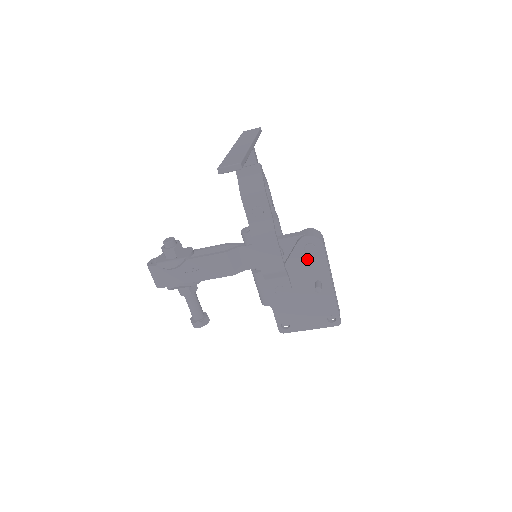
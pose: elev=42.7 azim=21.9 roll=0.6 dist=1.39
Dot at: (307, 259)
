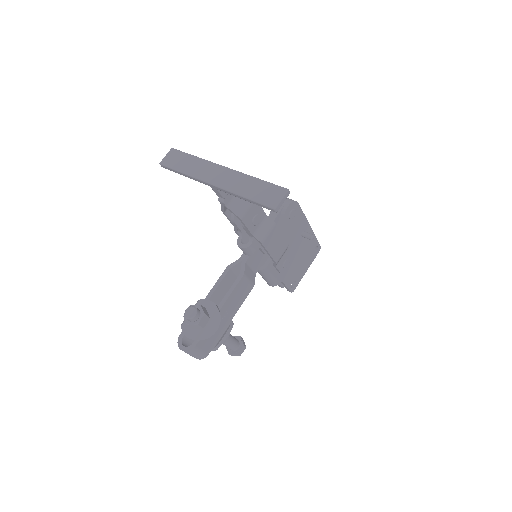
Dot at: (292, 224)
